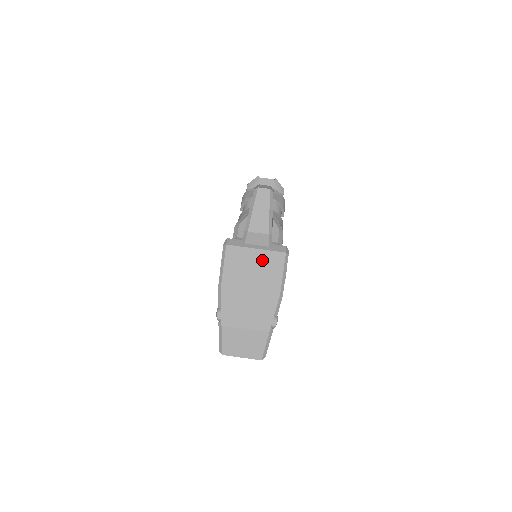
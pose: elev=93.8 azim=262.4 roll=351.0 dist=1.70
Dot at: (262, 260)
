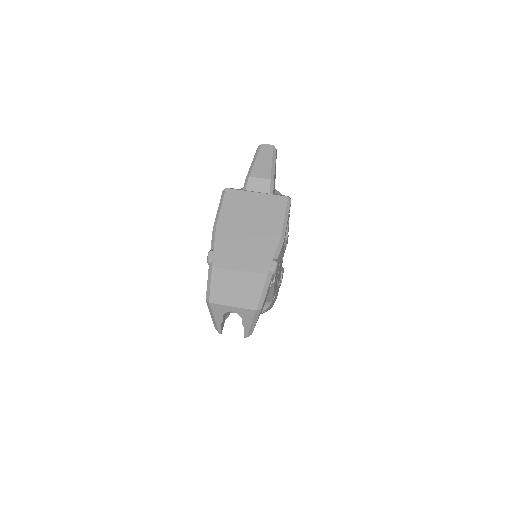
Dot at: (263, 203)
